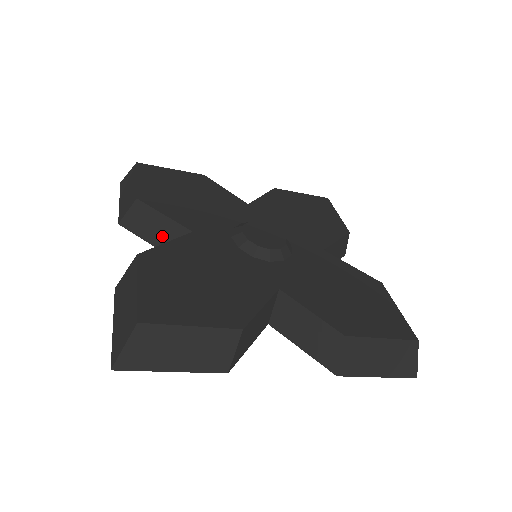
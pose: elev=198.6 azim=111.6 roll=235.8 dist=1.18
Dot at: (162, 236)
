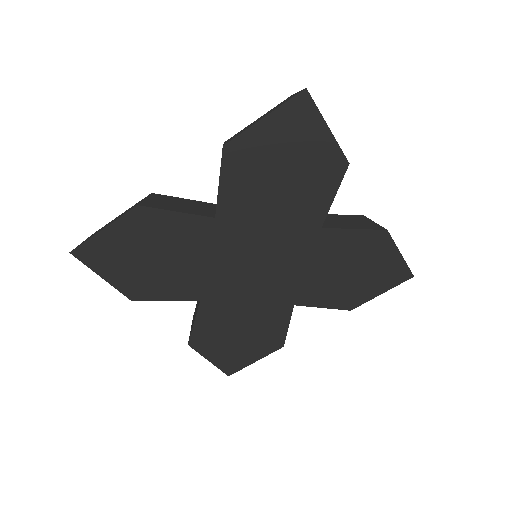
Dot at: (197, 306)
